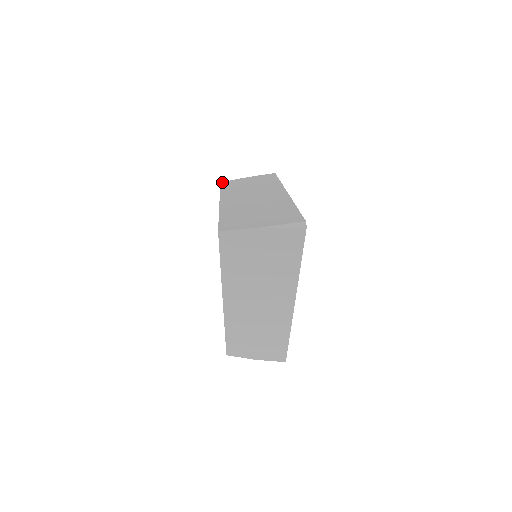
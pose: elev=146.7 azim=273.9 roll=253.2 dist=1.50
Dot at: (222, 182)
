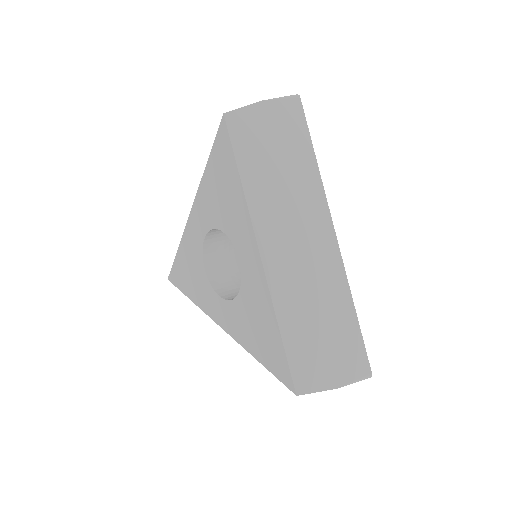
Dot at: occluded
